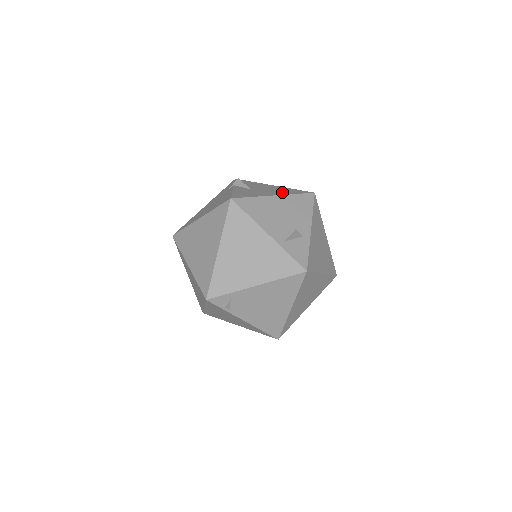
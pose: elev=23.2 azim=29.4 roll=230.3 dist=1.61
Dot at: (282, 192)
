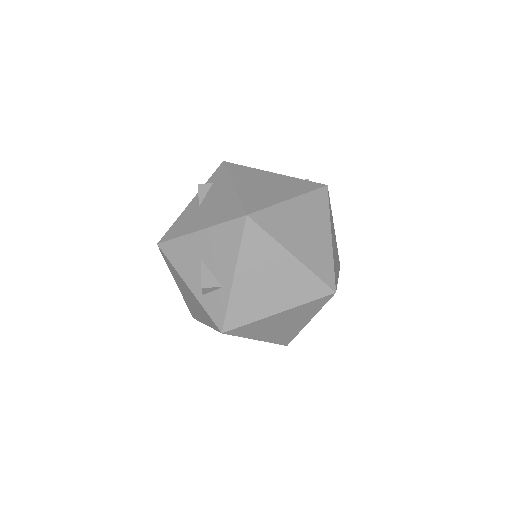
Dot at: (215, 217)
